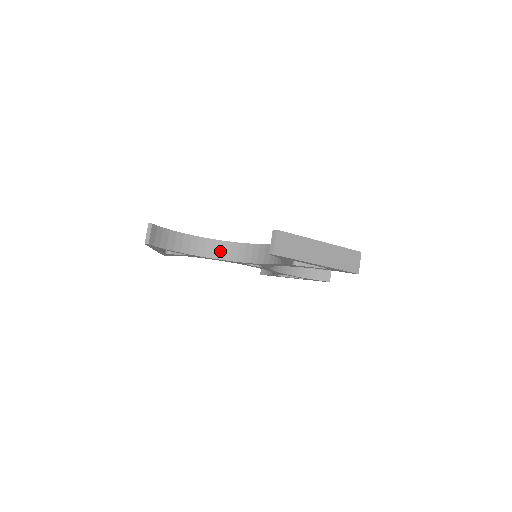
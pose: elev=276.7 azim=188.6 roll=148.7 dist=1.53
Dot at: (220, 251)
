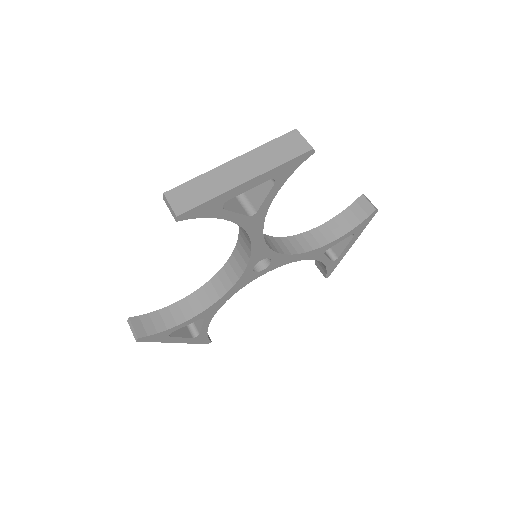
Dot at: (221, 285)
